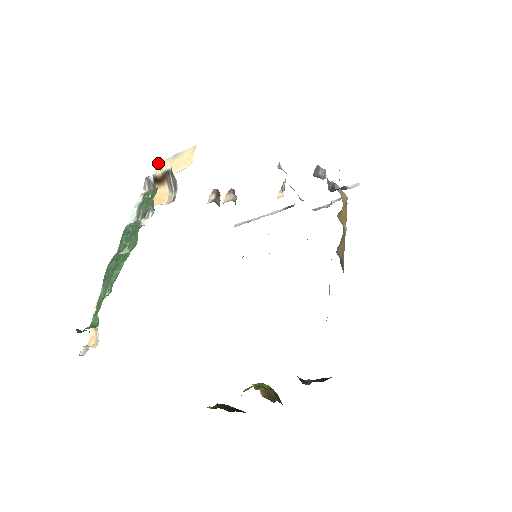
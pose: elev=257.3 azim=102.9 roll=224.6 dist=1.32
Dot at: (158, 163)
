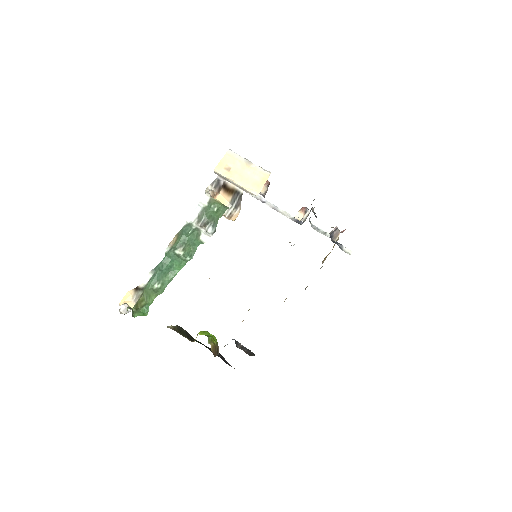
Dot at: (230, 150)
